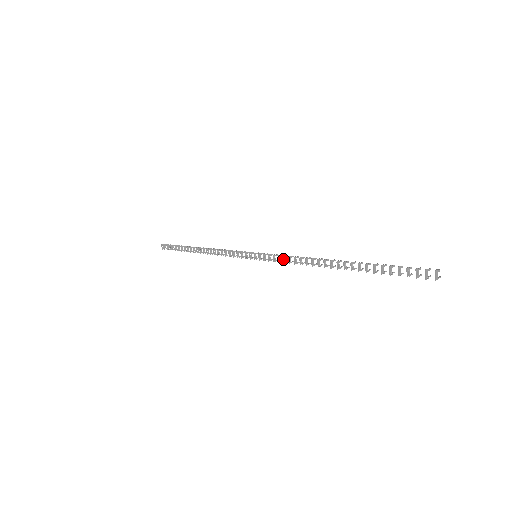
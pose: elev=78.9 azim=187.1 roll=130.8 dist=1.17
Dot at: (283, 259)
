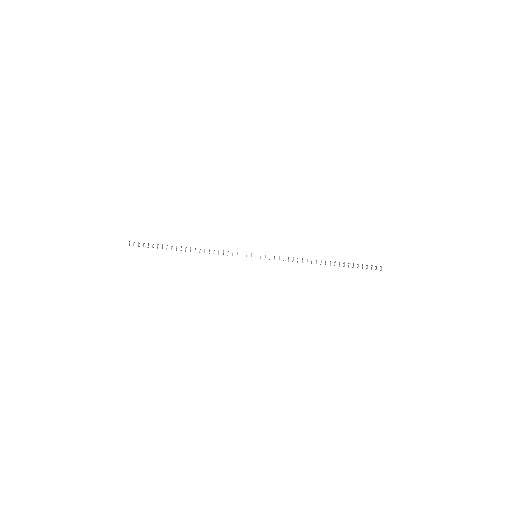
Dot at: occluded
